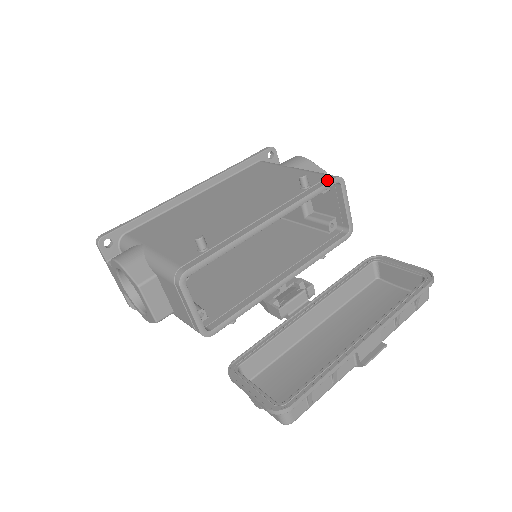
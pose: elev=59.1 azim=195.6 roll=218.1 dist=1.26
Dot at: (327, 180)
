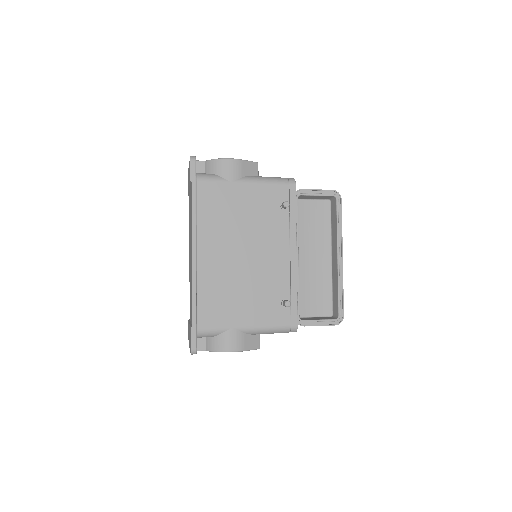
Dot at: (293, 191)
